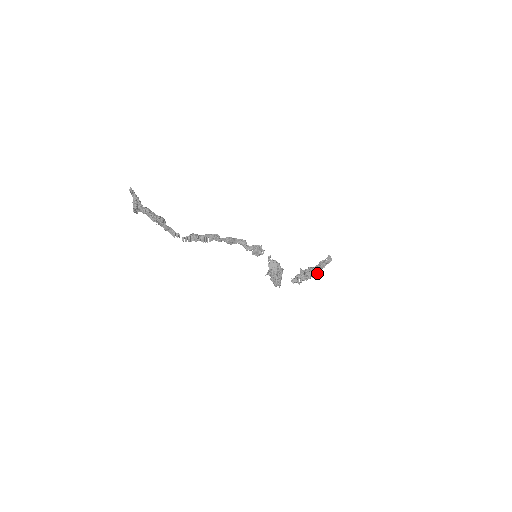
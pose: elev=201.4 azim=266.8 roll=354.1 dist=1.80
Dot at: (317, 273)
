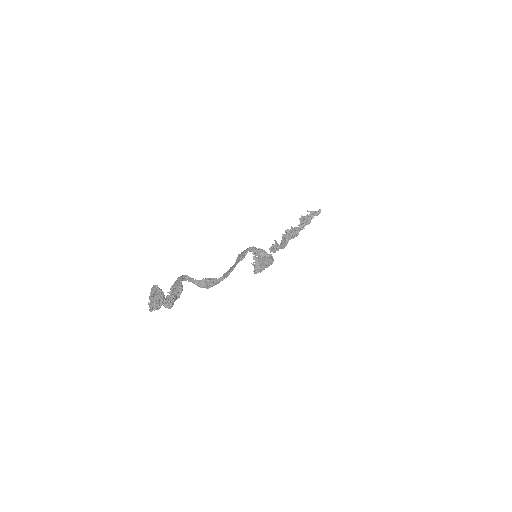
Dot at: occluded
